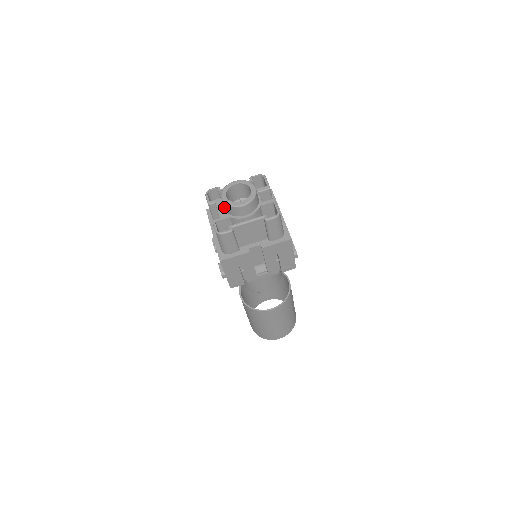
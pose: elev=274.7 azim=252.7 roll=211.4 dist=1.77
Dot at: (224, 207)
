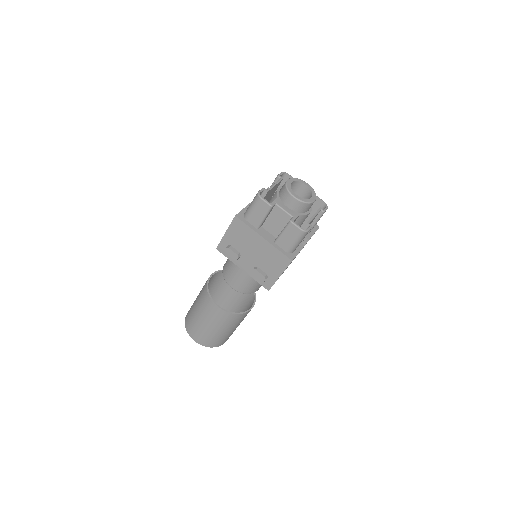
Dot at: (292, 206)
